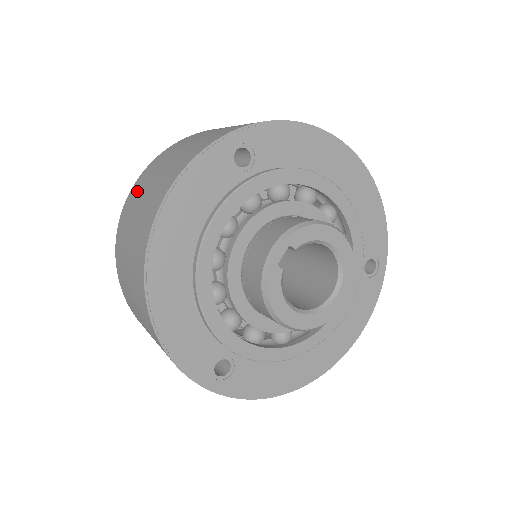
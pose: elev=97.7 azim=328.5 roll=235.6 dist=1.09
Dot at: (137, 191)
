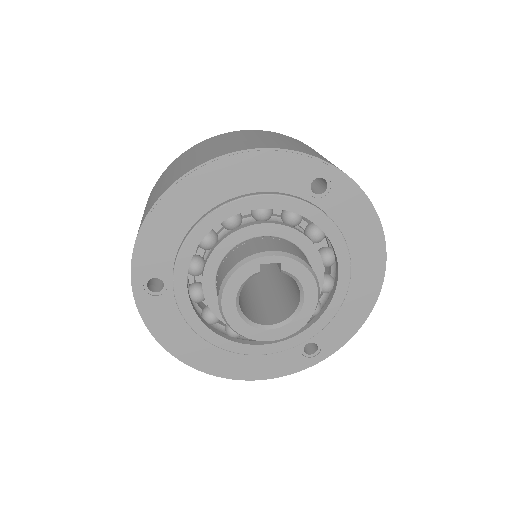
Dot at: (240, 134)
